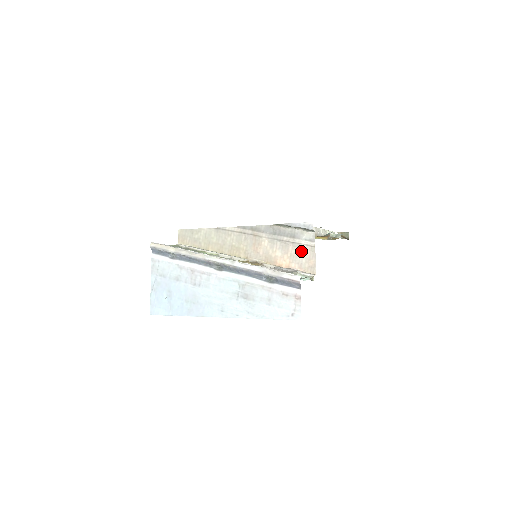
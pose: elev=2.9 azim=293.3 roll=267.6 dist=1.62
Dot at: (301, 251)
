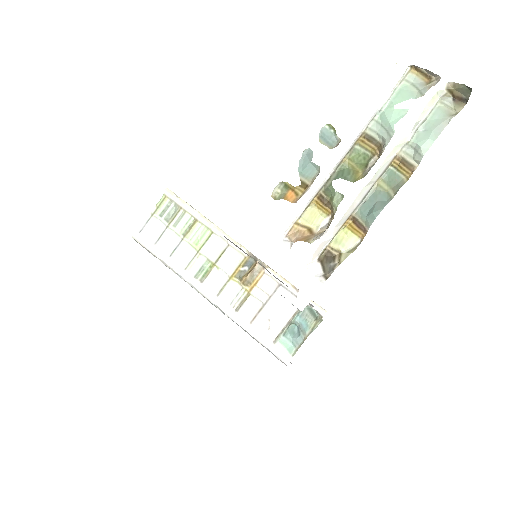
Dot at: occluded
